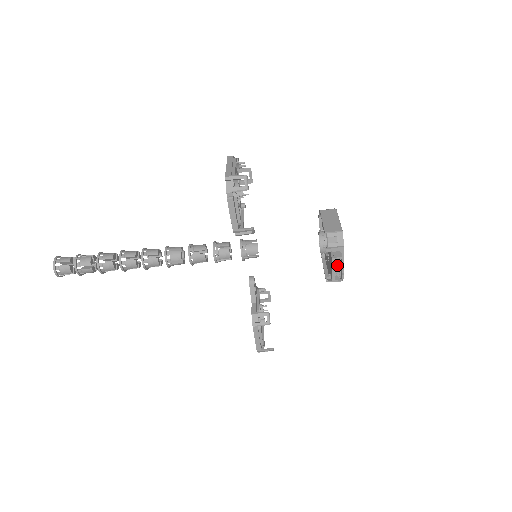
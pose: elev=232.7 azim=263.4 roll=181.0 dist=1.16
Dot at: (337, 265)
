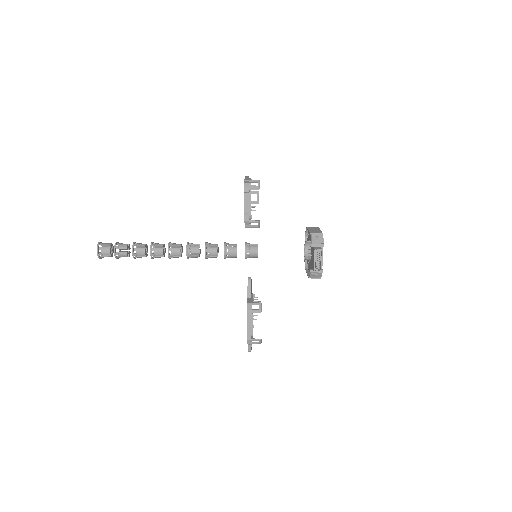
Dot at: (318, 258)
